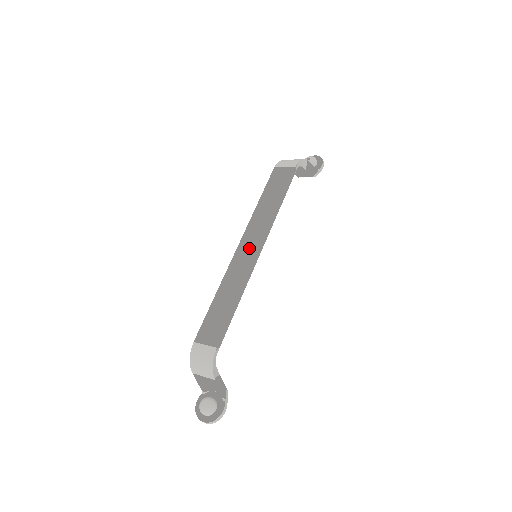
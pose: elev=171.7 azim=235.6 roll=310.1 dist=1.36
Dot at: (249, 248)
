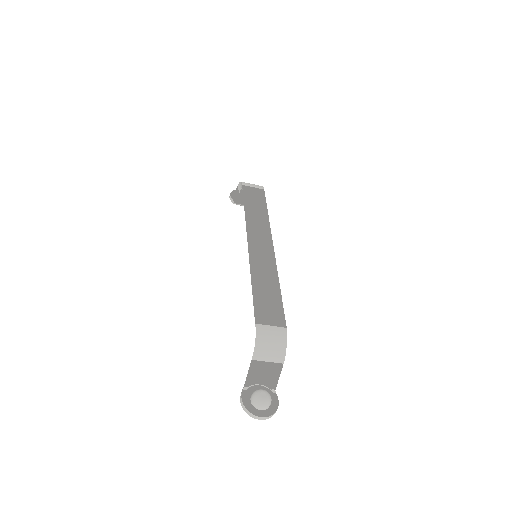
Dot at: (262, 245)
